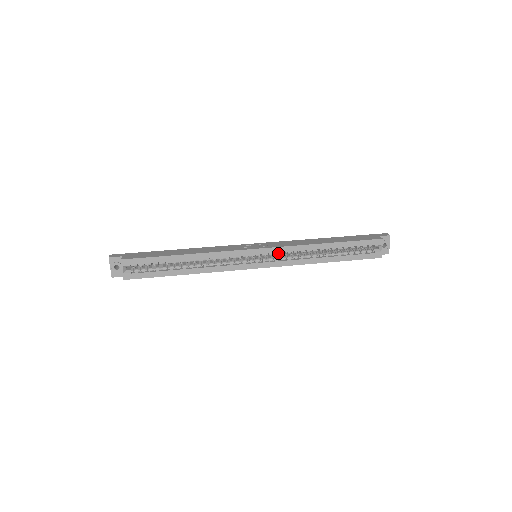
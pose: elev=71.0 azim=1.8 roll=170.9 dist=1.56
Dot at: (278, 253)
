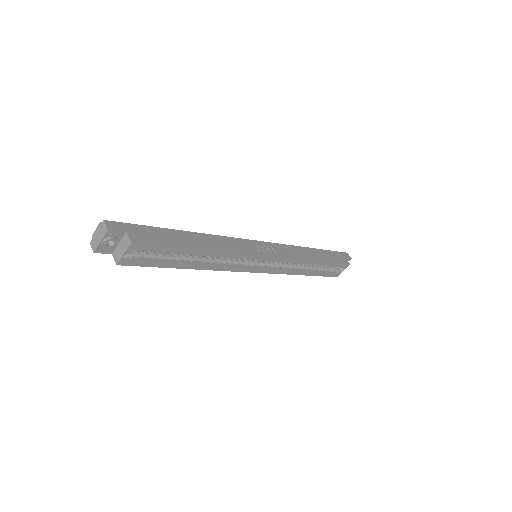
Dot at: occluded
